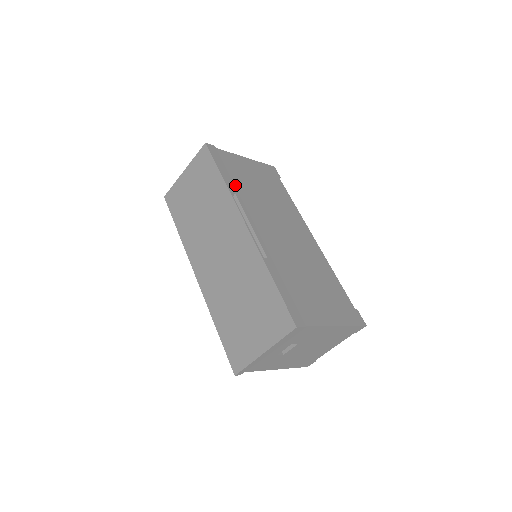
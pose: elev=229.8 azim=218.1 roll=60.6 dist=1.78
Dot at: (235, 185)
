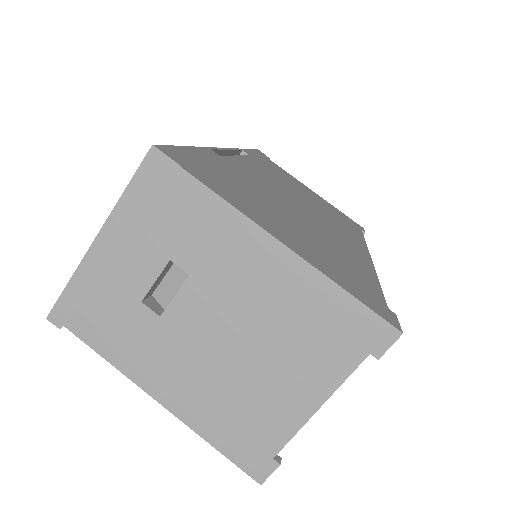
Dot at: (261, 162)
